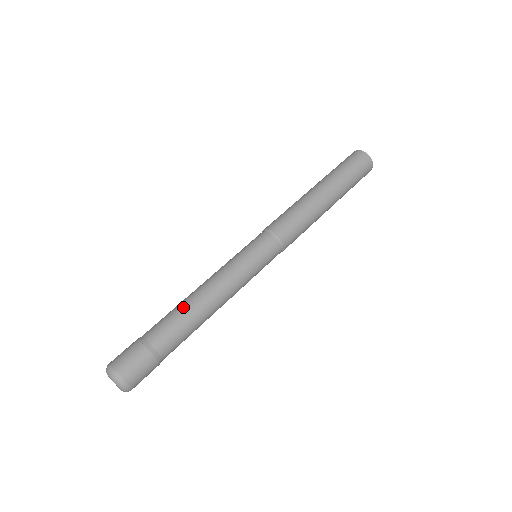
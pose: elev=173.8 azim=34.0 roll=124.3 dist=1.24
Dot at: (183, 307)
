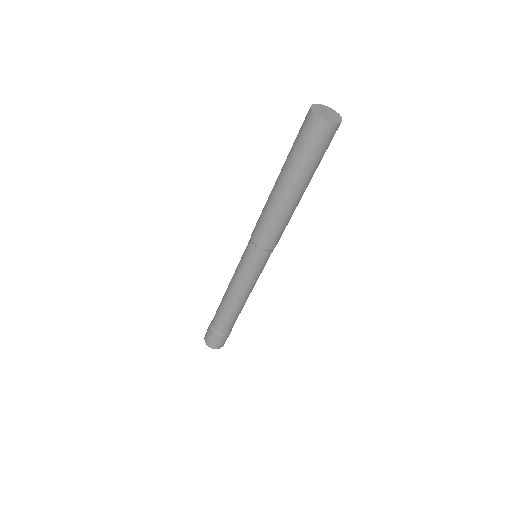
Dot at: (224, 310)
